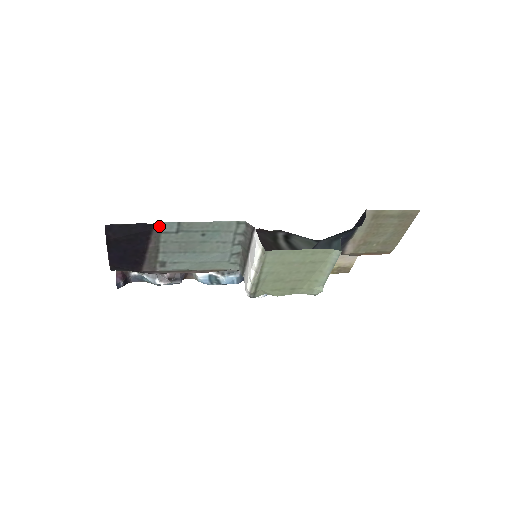
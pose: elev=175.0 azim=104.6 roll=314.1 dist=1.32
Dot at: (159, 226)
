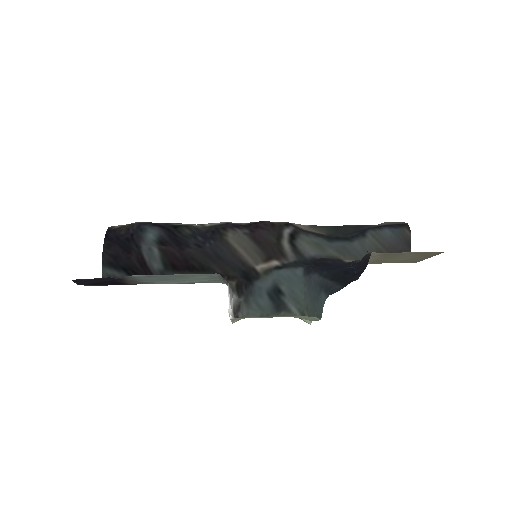
Dot at: (128, 276)
